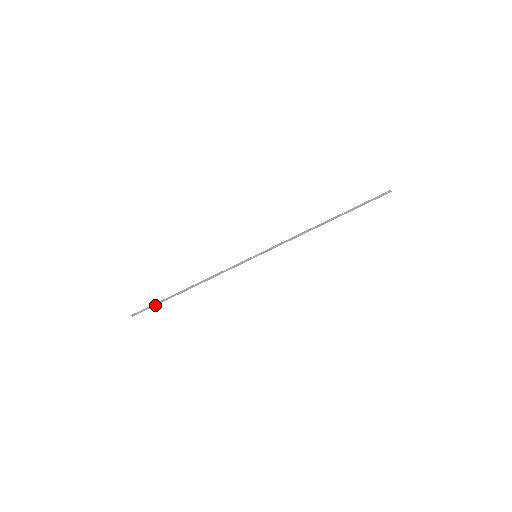
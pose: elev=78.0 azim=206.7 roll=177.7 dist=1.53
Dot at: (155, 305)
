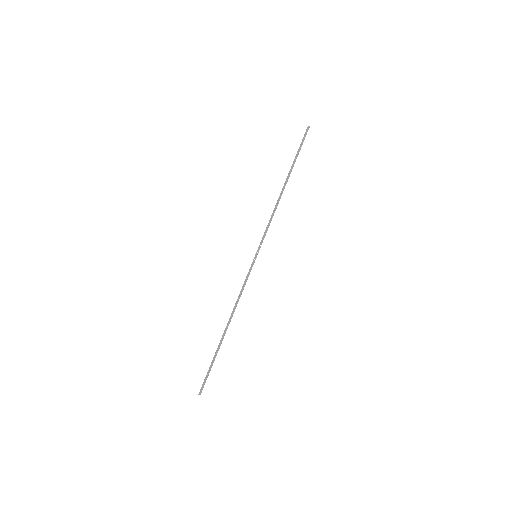
Dot at: (210, 368)
